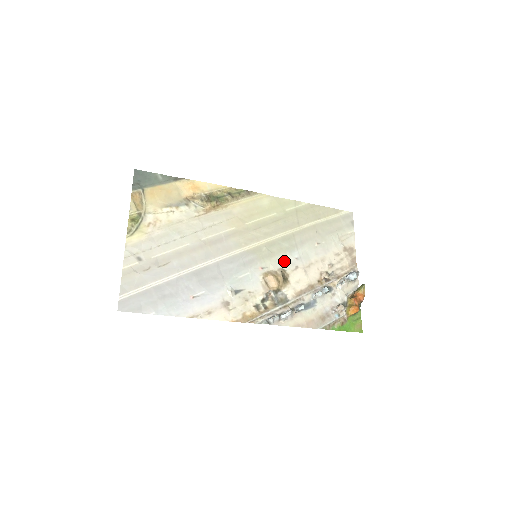
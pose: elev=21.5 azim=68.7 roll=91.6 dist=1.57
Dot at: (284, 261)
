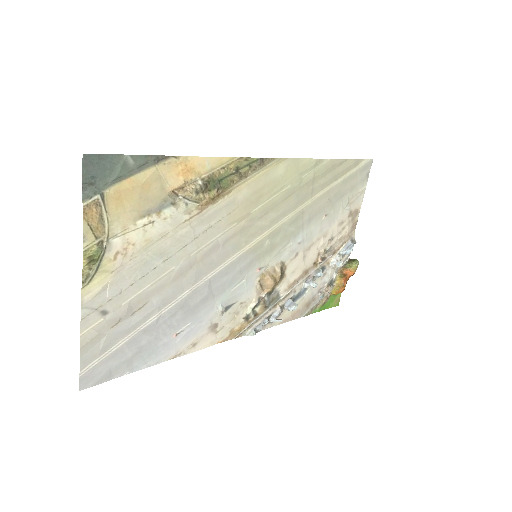
Dot at: (285, 251)
